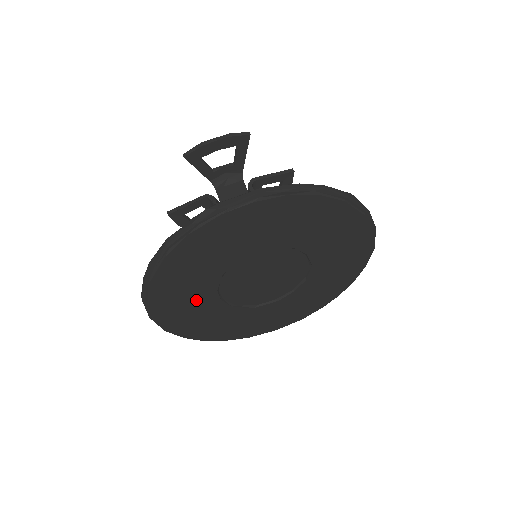
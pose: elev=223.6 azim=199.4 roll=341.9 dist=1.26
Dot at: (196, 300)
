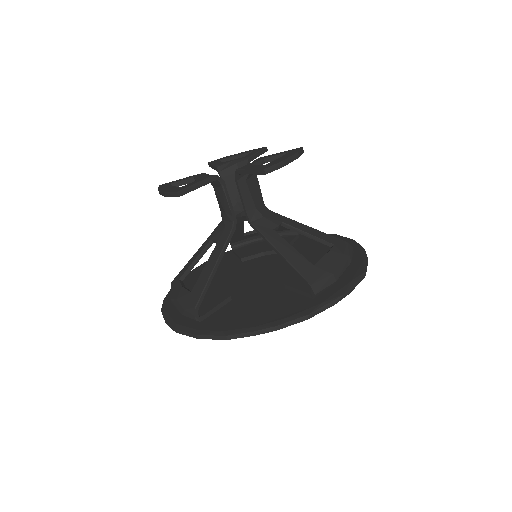
Dot at: occluded
